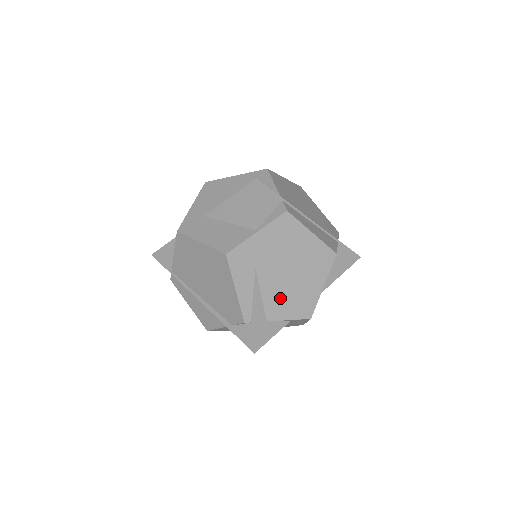
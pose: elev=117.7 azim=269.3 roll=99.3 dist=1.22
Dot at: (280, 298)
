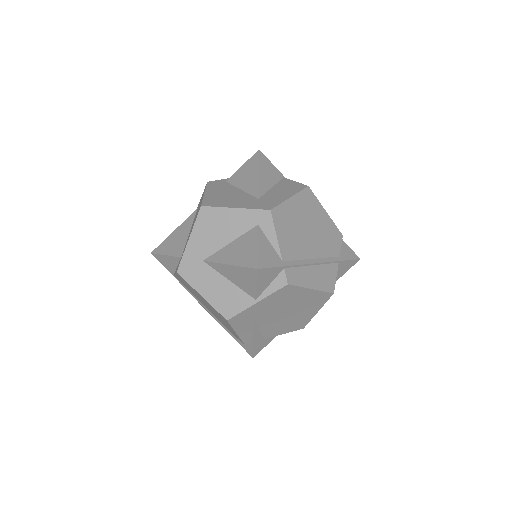
Dot at: (277, 327)
